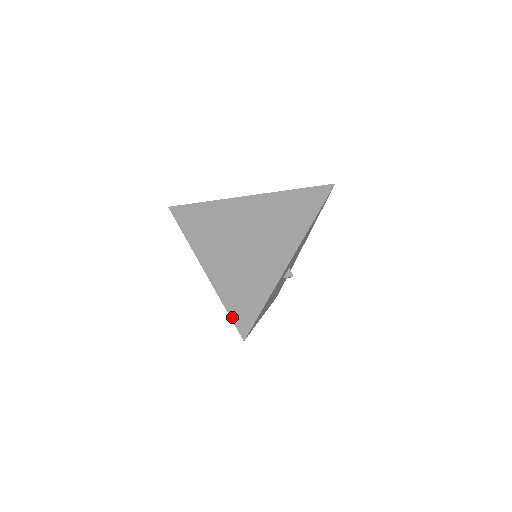
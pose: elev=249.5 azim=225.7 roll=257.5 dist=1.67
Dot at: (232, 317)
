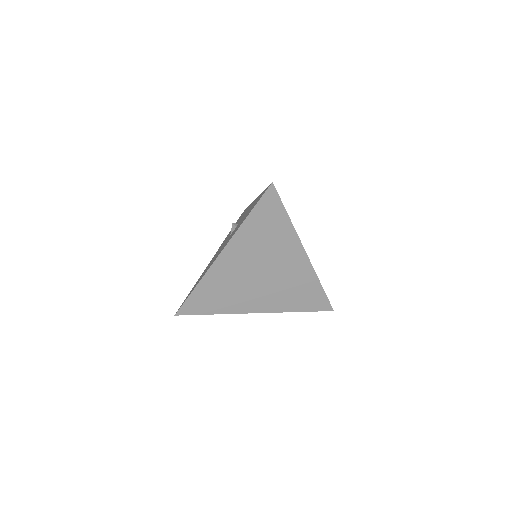
Dot at: (312, 311)
